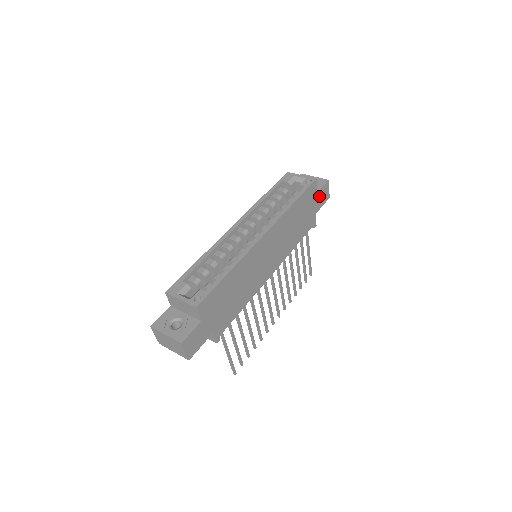
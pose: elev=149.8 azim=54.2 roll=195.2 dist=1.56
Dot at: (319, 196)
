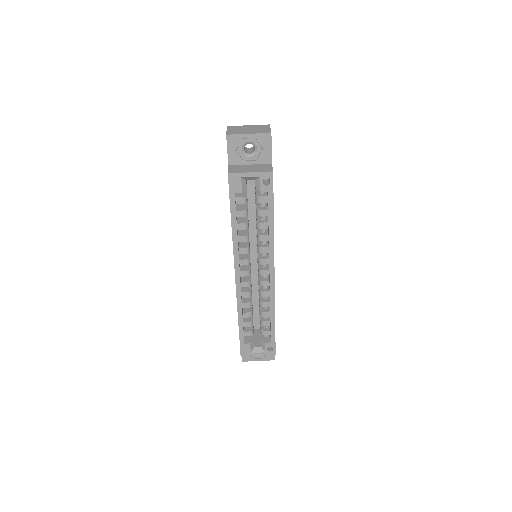
Dot at: occluded
